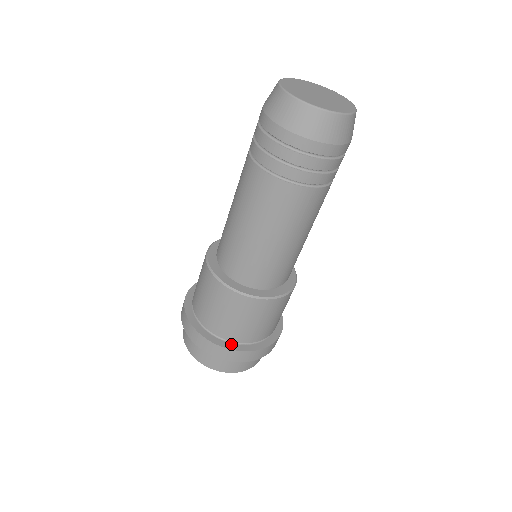
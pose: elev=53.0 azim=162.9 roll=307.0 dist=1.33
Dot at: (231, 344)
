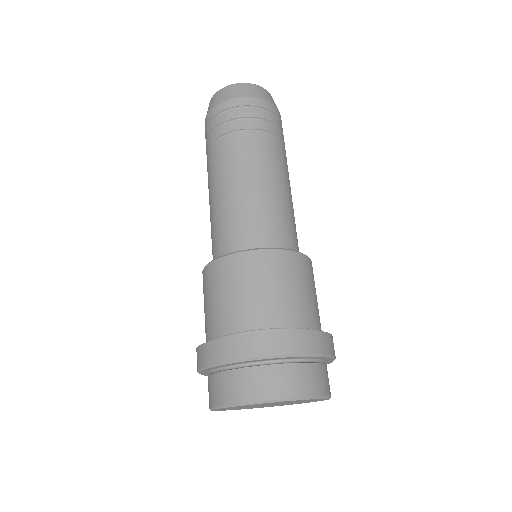
Dot at: occluded
